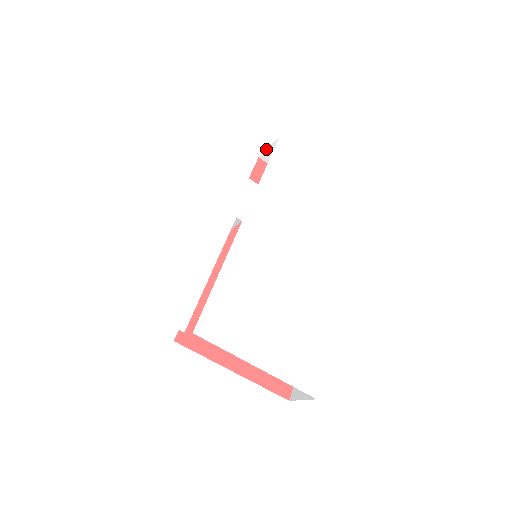
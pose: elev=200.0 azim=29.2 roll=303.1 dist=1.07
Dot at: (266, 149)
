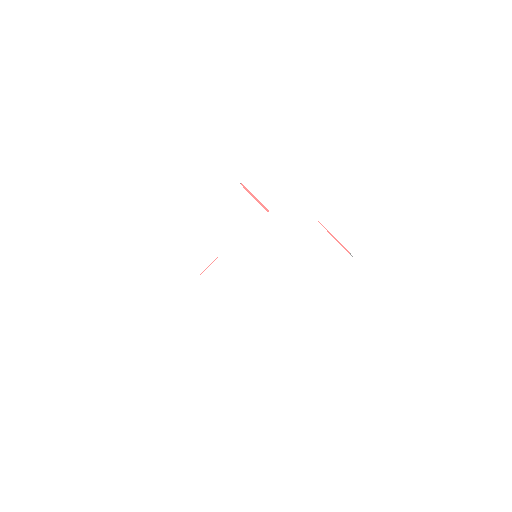
Dot at: occluded
